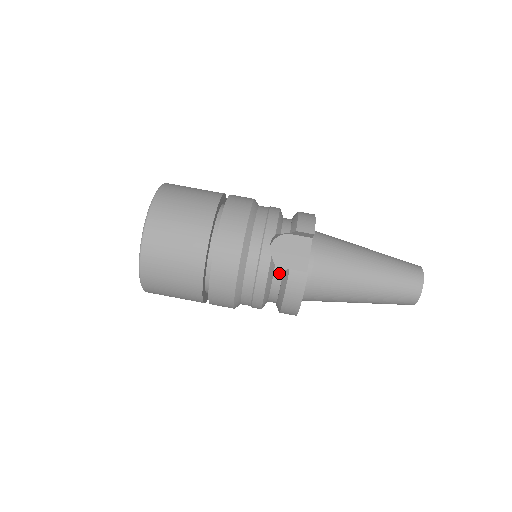
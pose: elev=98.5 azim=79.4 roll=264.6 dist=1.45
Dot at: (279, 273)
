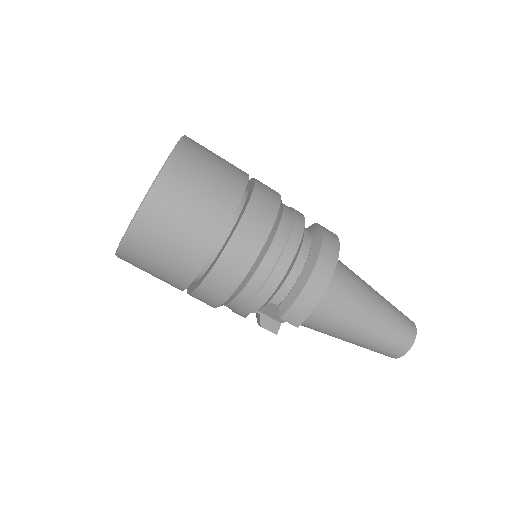
Dot at: (256, 312)
